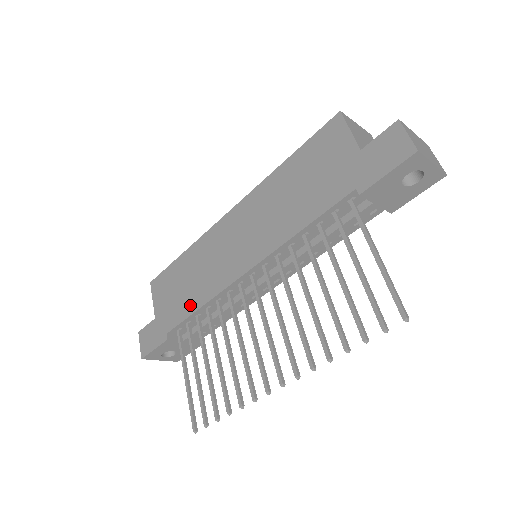
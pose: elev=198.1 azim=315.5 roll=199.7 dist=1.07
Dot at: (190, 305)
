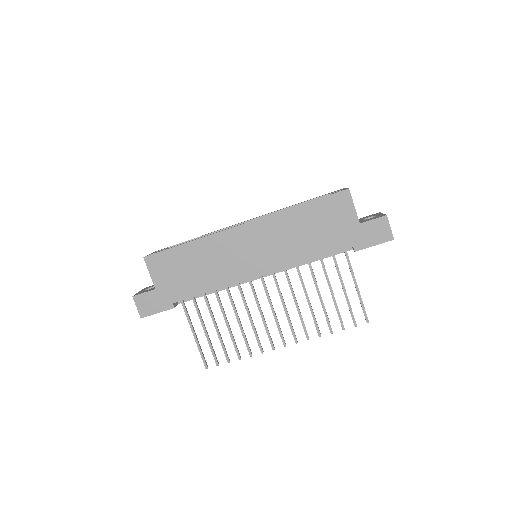
Dot at: (201, 287)
